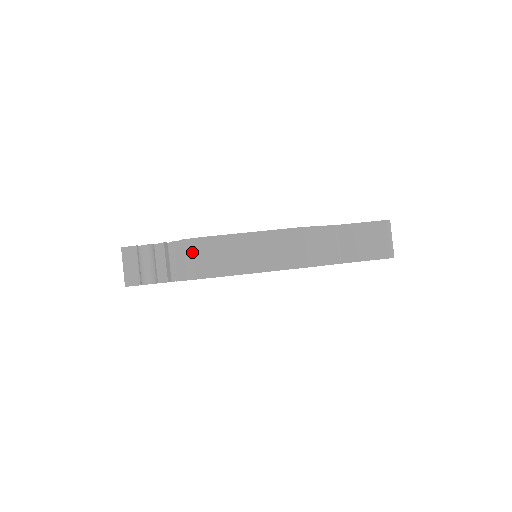
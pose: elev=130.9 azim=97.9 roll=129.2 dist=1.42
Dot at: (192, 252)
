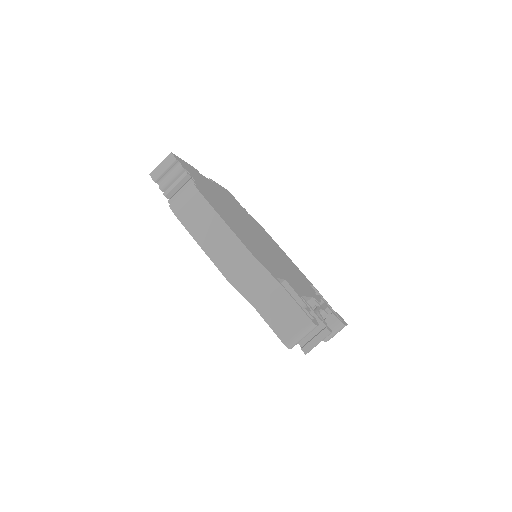
Dot at: (188, 194)
